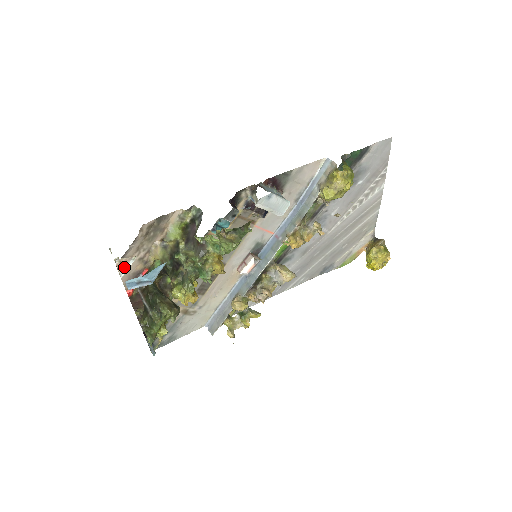
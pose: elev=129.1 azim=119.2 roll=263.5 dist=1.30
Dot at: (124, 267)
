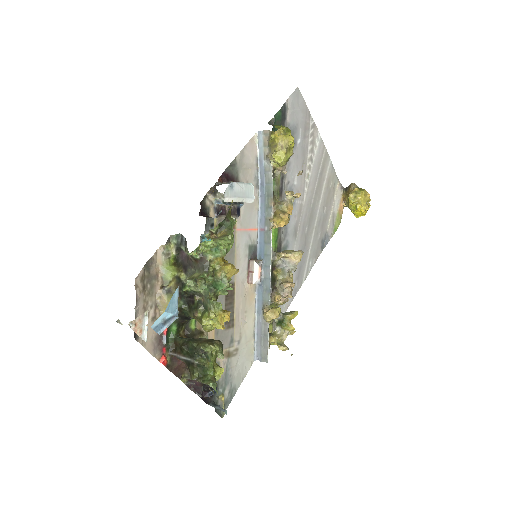
Dot at: (142, 329)
